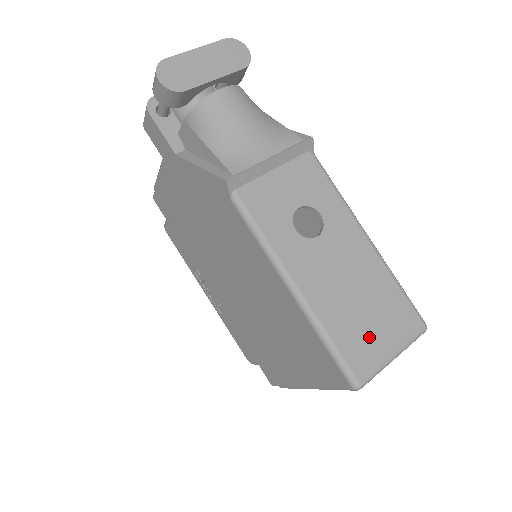
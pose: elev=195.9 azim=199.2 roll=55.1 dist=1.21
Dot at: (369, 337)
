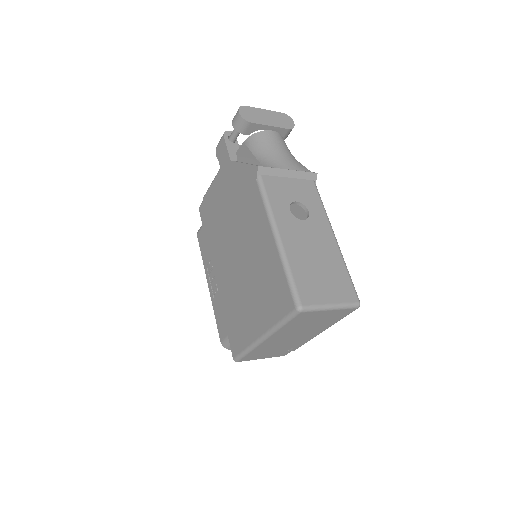
Dot at: (317, 286)
